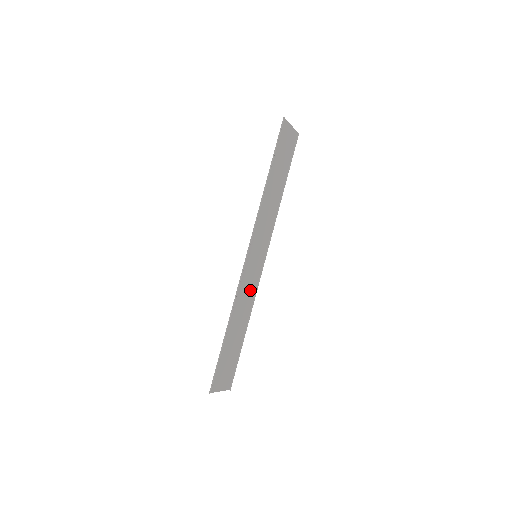
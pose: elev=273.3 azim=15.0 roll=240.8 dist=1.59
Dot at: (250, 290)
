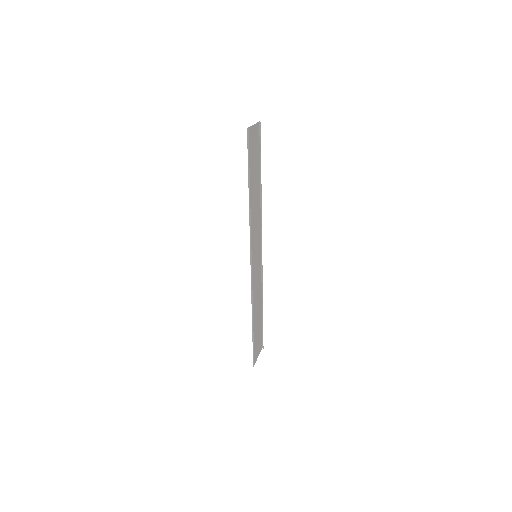
Dot at: (258, 281)
